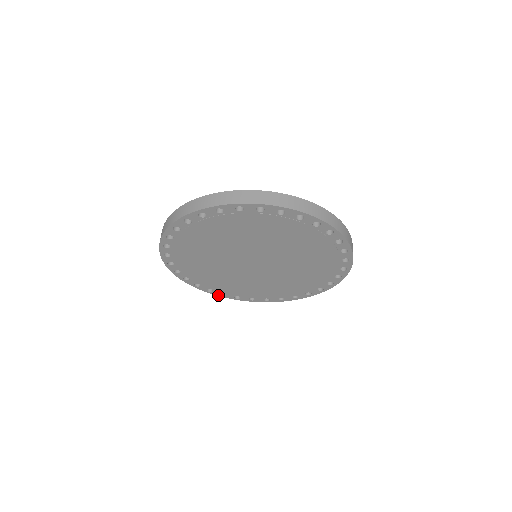
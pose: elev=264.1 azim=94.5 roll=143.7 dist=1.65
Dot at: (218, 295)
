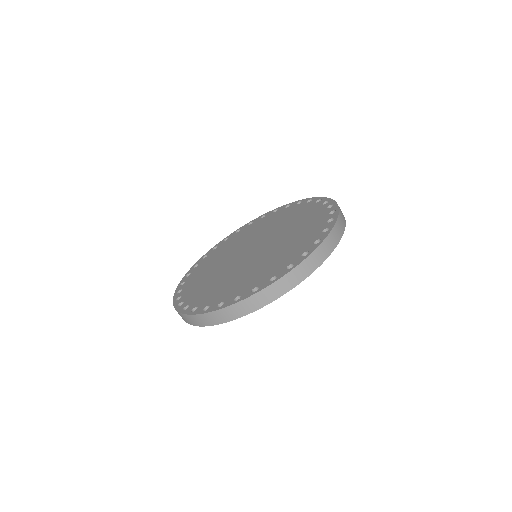
Dot at: occluded
